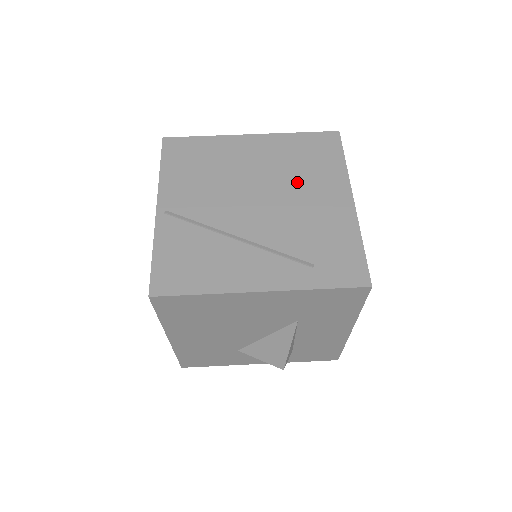
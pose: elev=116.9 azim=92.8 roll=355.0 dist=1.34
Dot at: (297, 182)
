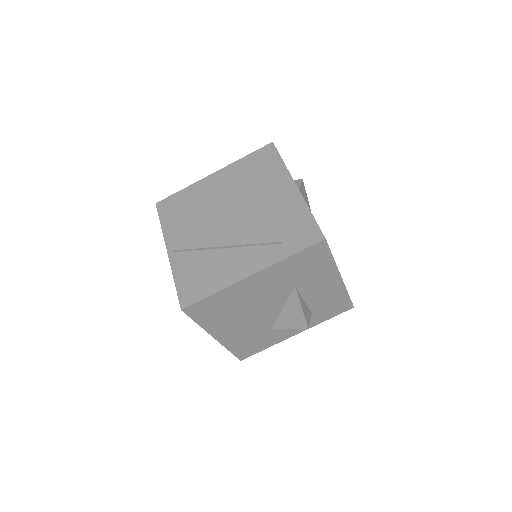
Dot at: (254, 191)
